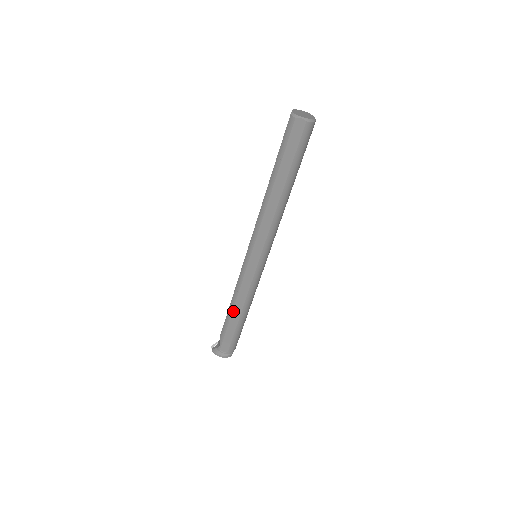
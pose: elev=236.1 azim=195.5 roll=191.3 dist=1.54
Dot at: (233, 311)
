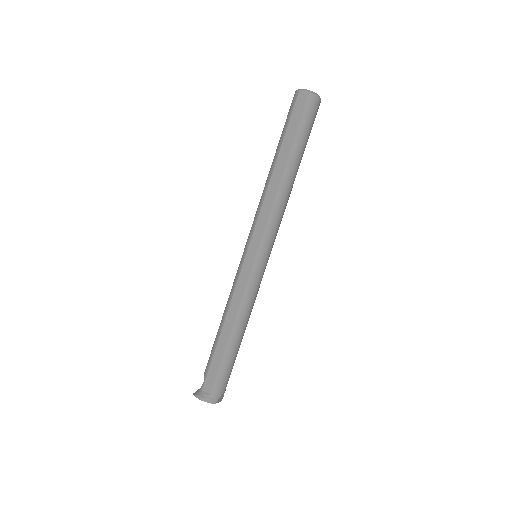
Dot at: (223, 327)
